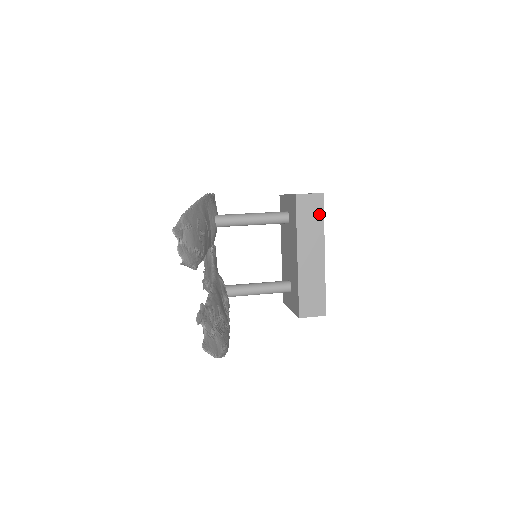
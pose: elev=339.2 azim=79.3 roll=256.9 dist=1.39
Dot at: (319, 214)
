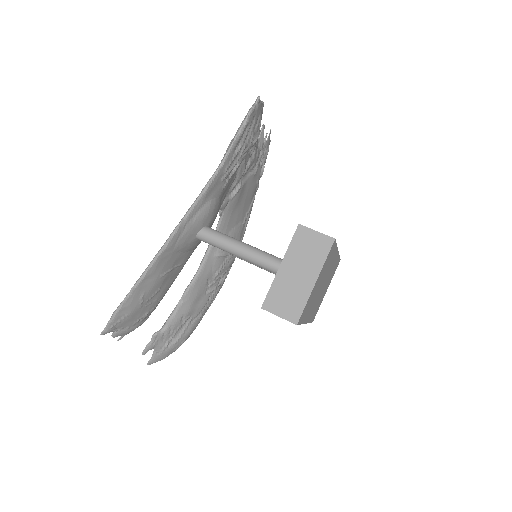
Dot at: occluded
